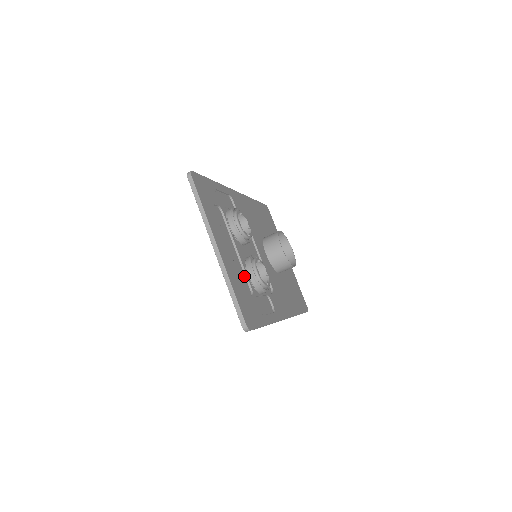
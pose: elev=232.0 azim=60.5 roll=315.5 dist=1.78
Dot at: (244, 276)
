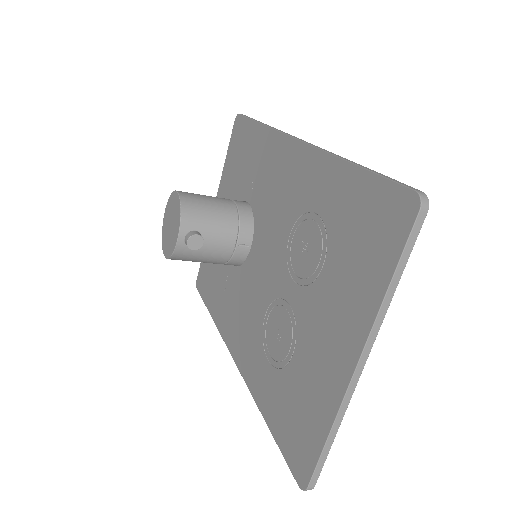
Dot at: (300, 357)
